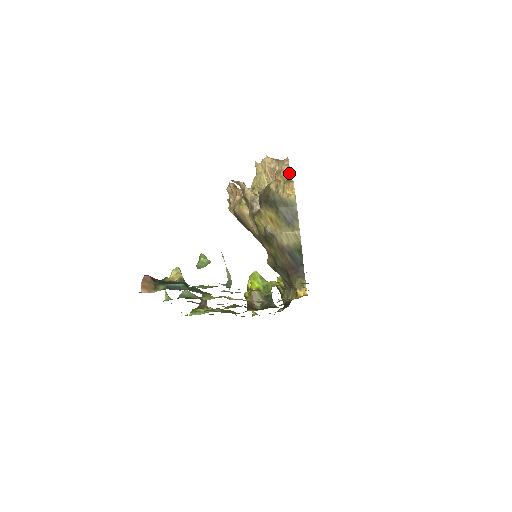
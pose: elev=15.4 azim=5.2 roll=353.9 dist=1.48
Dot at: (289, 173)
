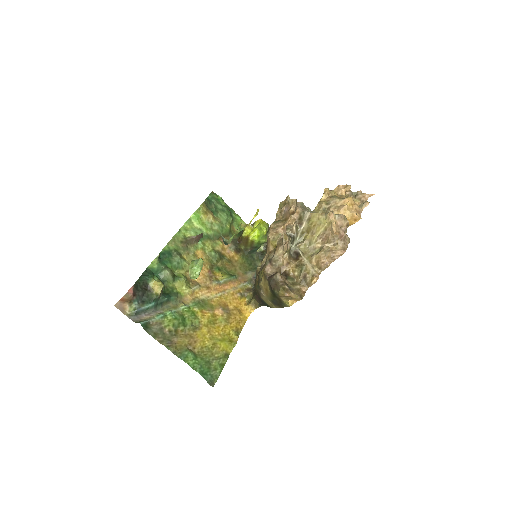
Dot at: (325, 268)
